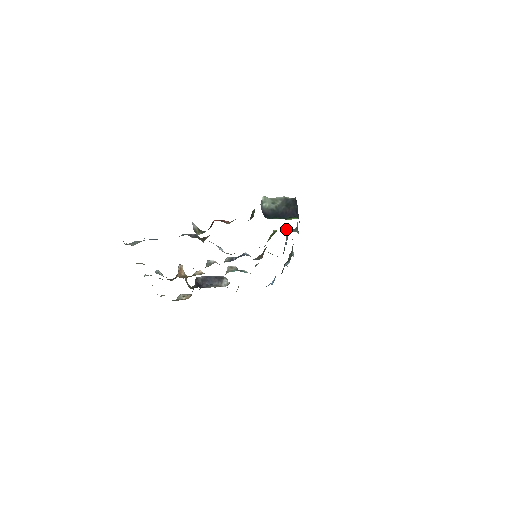
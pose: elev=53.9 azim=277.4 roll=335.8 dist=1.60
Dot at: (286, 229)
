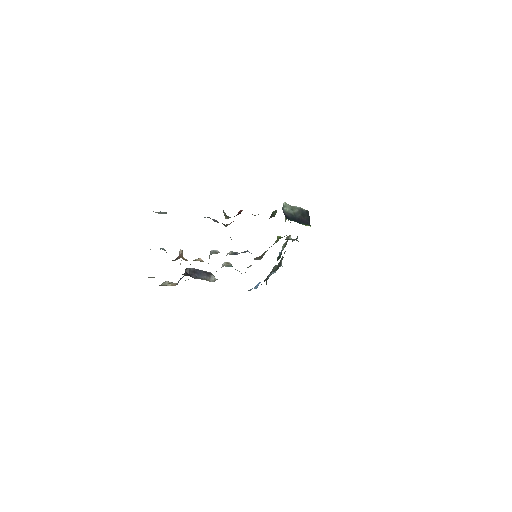
Dot at: (288, 238)
